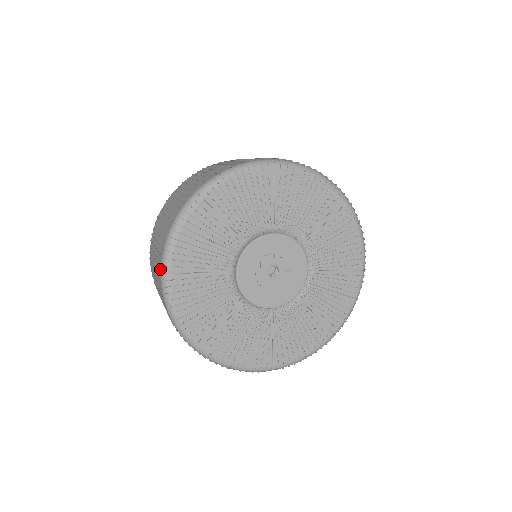
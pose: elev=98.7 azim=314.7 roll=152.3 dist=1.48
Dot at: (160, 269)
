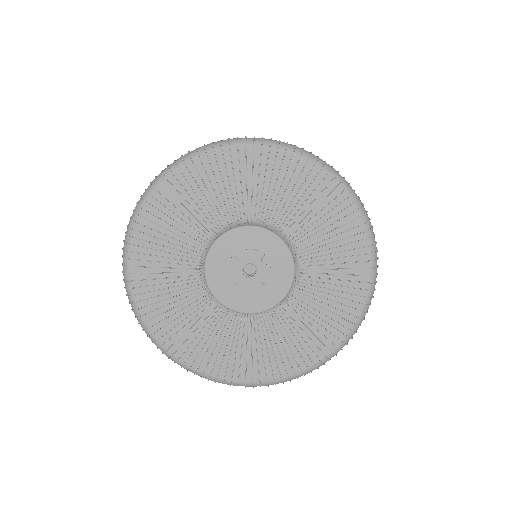
Dot at: (158, 175)
